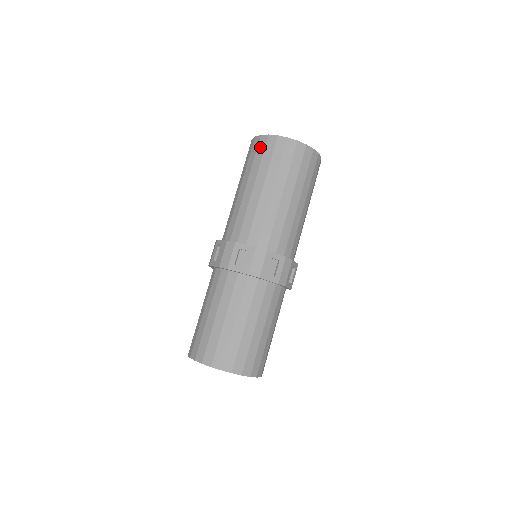
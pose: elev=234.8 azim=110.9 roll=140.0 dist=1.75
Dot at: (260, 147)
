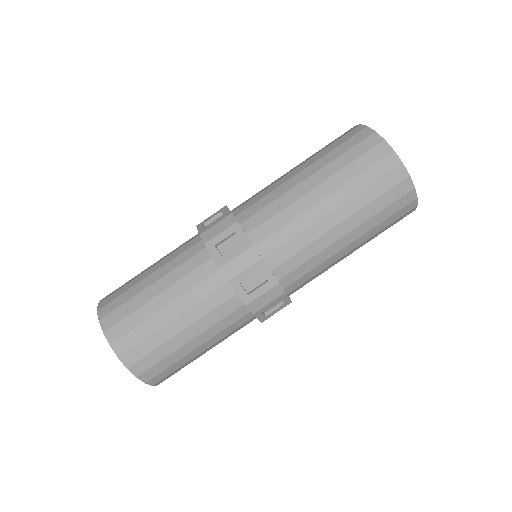
Dot at: (354, 138)
